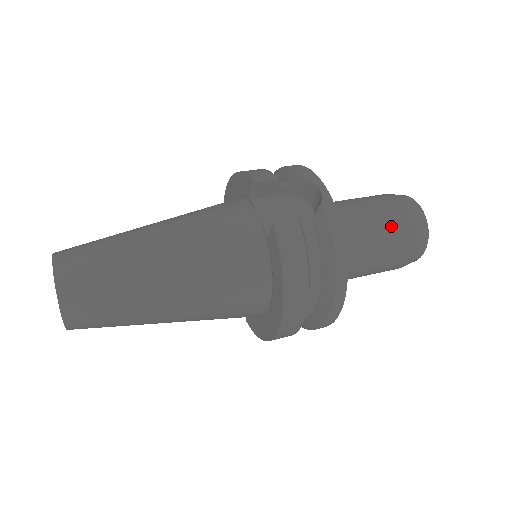
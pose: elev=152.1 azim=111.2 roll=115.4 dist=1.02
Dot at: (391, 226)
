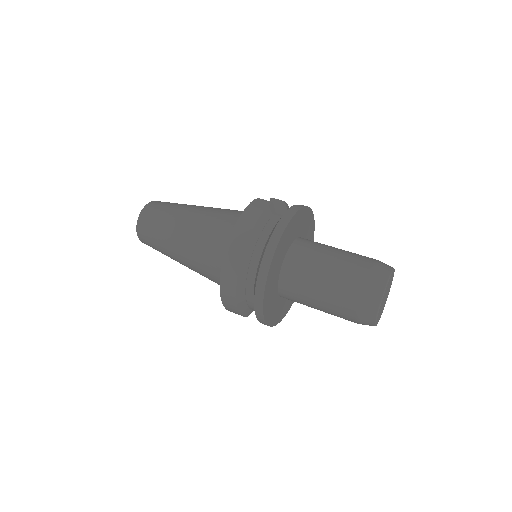
Dot at: (352, 260)
